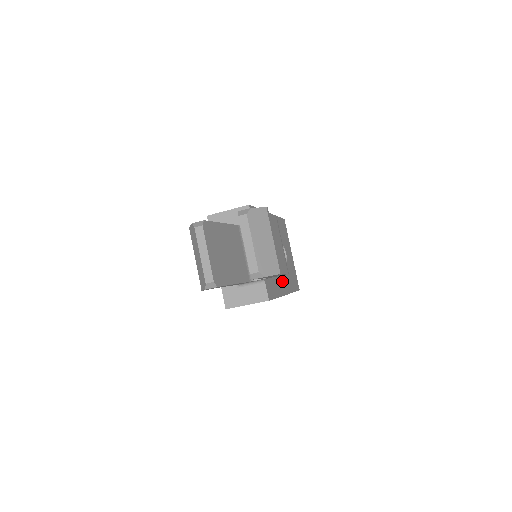
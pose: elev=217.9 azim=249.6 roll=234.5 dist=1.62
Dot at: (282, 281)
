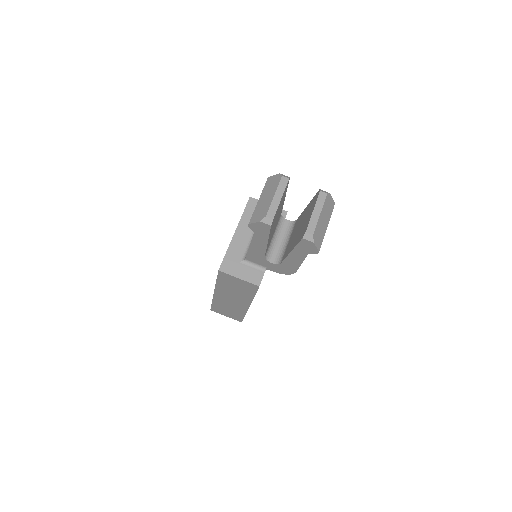
Dot at: occluded
